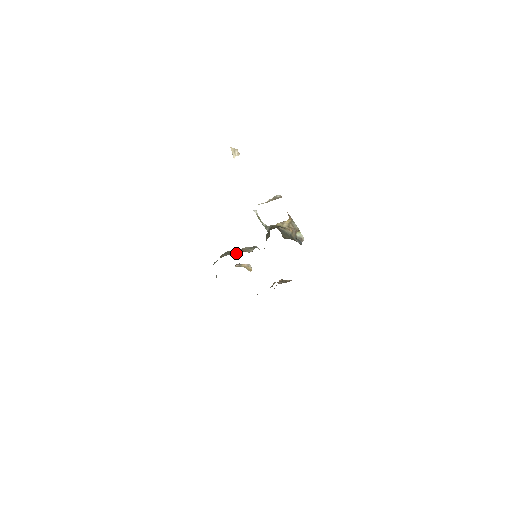
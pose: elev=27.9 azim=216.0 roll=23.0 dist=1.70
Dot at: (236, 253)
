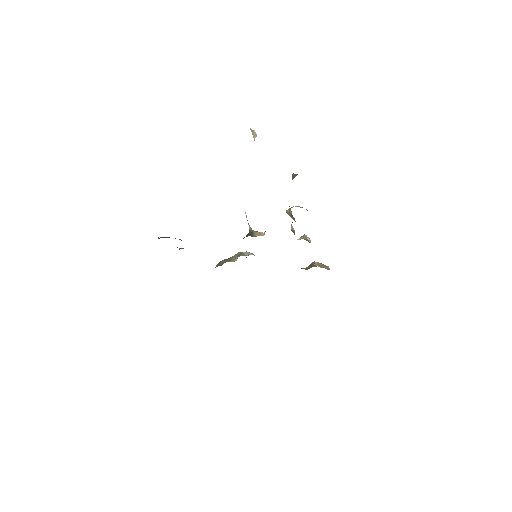
Dot at: occluded
